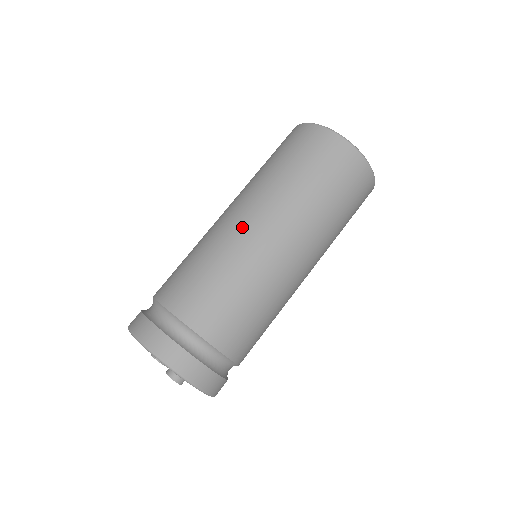
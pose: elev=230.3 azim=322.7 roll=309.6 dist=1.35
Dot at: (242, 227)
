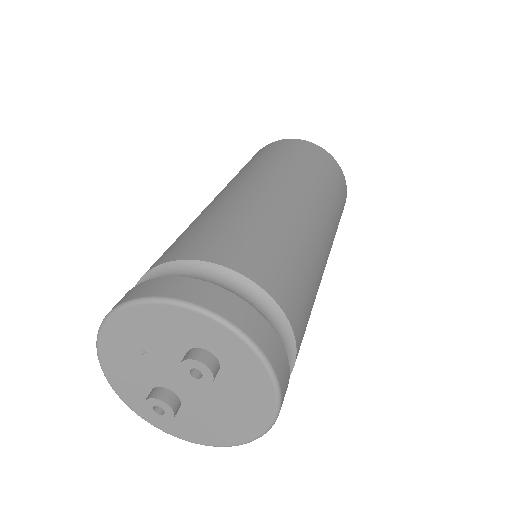
Dot at: (227, 193)
